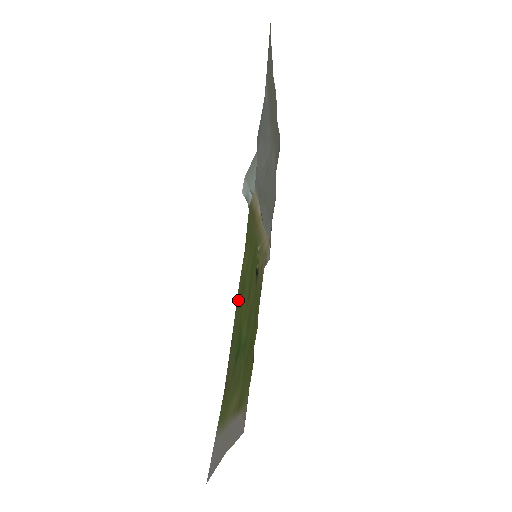
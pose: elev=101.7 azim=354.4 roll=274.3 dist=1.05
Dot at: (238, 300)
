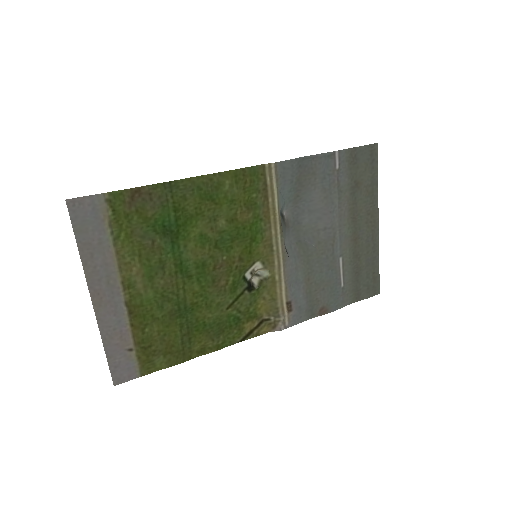
Dot at: (199, 183)
